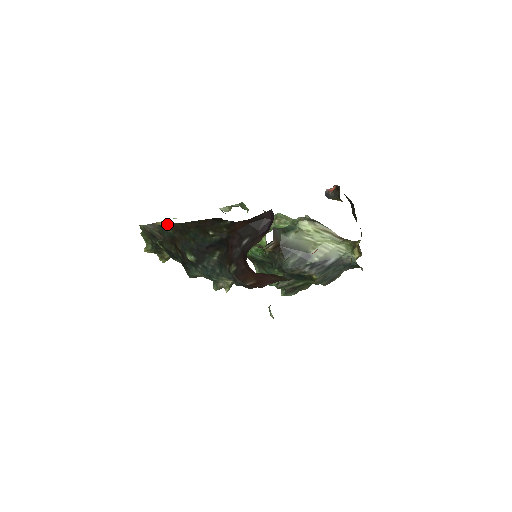
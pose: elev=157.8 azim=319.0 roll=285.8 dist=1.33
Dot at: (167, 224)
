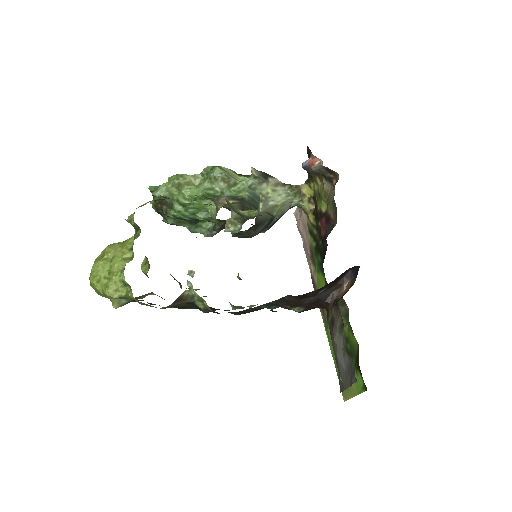
Dot at: occluded
